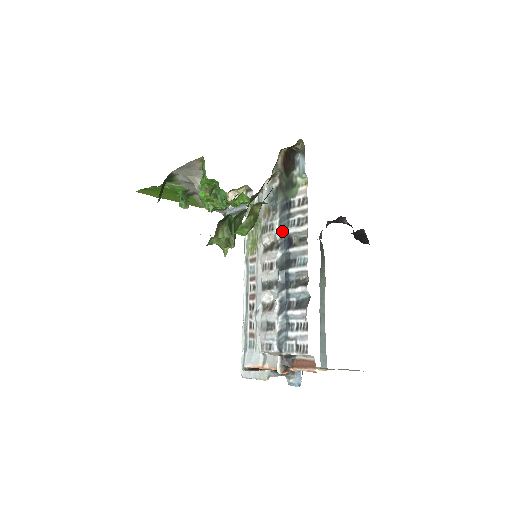
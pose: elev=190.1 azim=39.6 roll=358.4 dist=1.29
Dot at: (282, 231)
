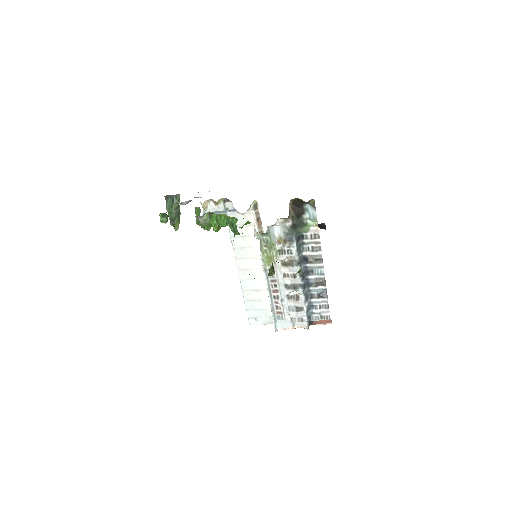
Dot at: (299, 254)
